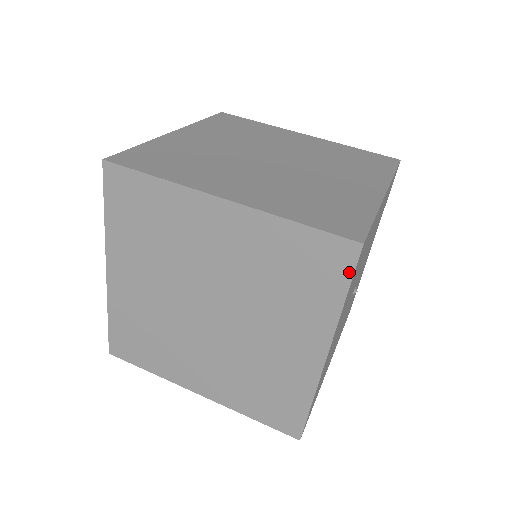
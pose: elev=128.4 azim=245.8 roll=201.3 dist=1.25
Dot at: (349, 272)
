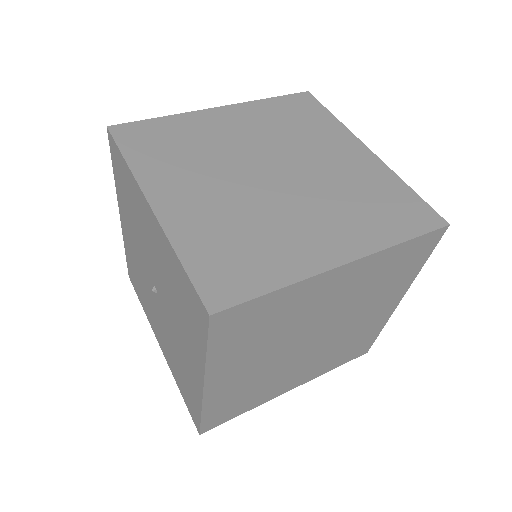
Dot at: (318, 104)
